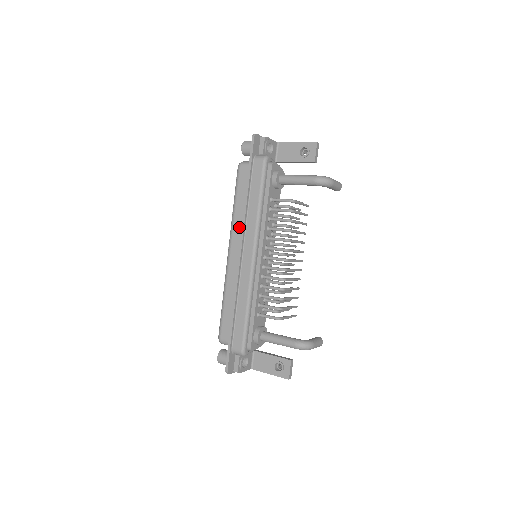
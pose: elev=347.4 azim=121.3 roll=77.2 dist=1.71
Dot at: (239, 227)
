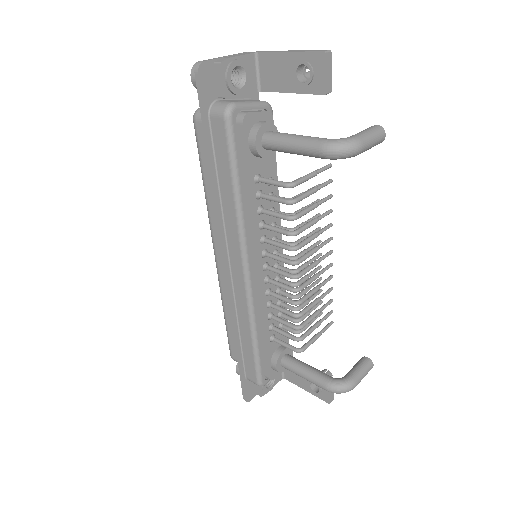
Dot at: occluded
